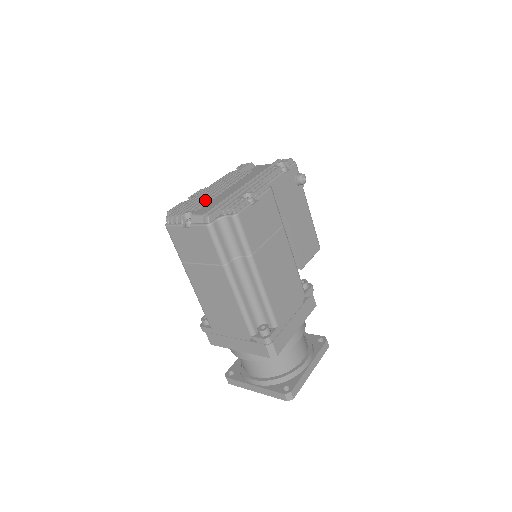
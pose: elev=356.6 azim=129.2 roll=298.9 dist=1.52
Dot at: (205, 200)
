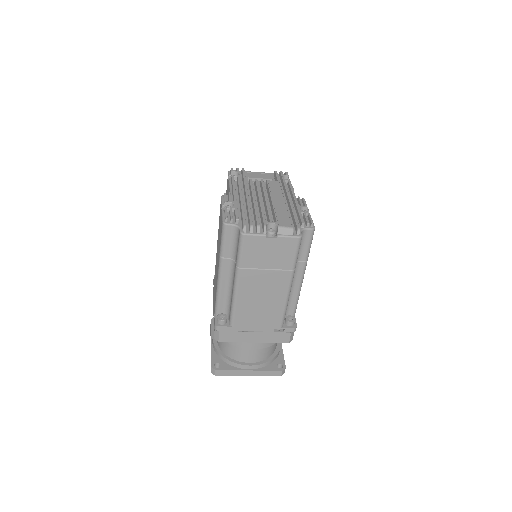
Dot at: occluded
